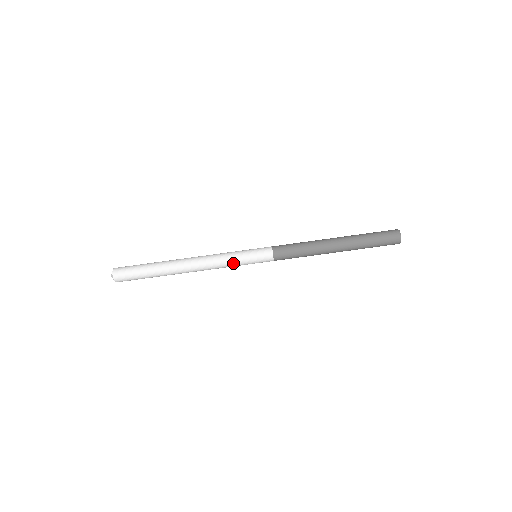
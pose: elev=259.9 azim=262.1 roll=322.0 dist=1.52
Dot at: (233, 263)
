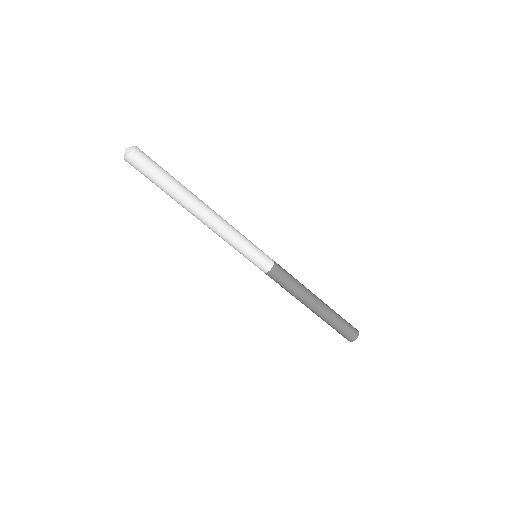
Dot at: (237, 246)
